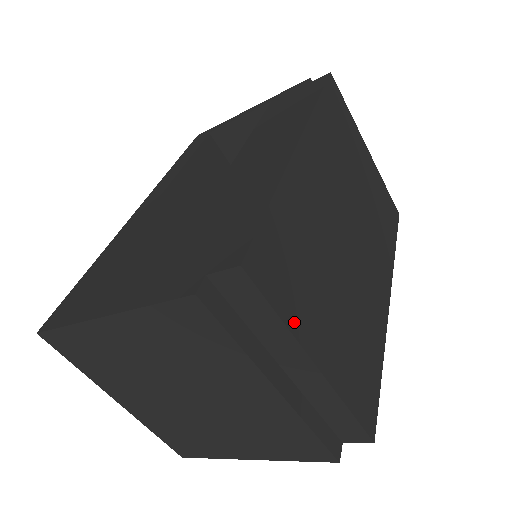
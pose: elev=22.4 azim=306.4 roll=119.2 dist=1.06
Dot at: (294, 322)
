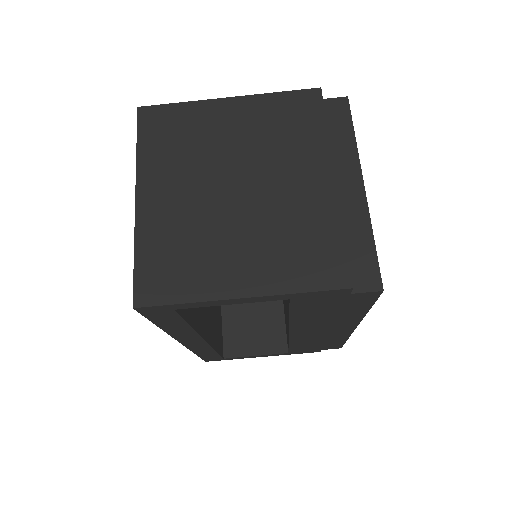
Dot at: occluded
